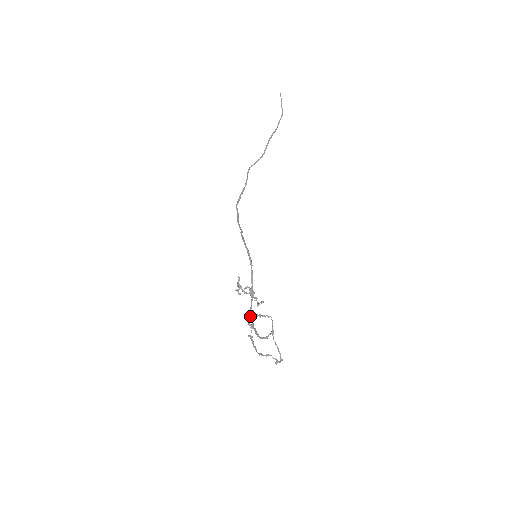
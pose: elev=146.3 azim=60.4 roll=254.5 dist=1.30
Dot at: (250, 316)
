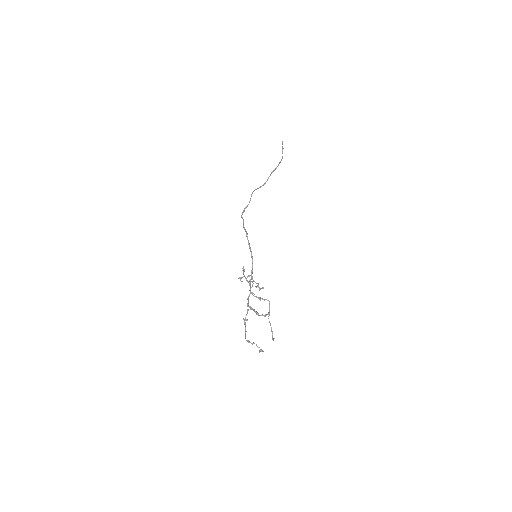
Dot at: (248, 302)
